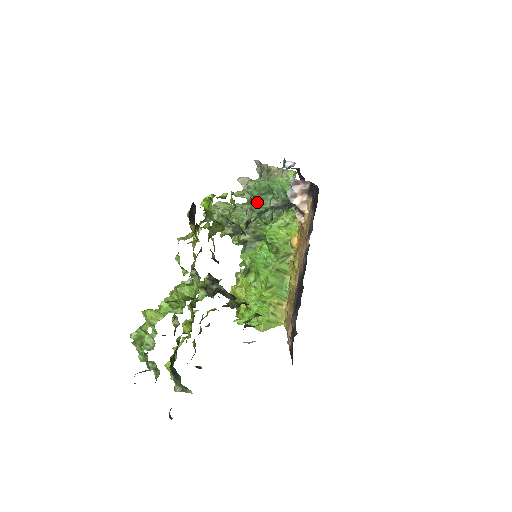
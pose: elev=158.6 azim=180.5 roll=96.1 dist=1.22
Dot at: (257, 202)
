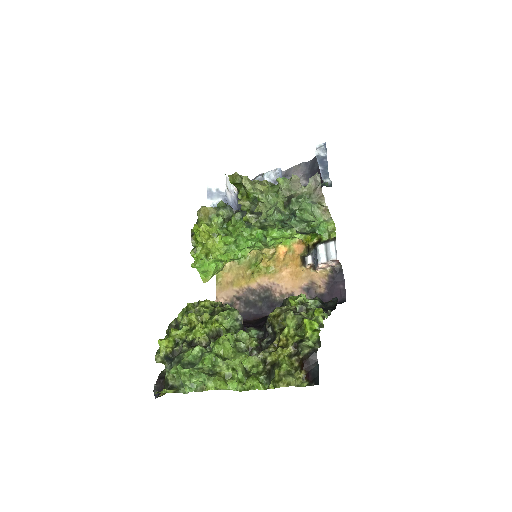
Dot at: (291, 214)
